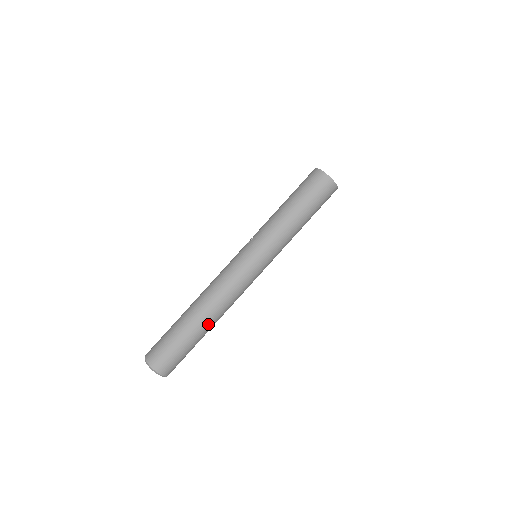
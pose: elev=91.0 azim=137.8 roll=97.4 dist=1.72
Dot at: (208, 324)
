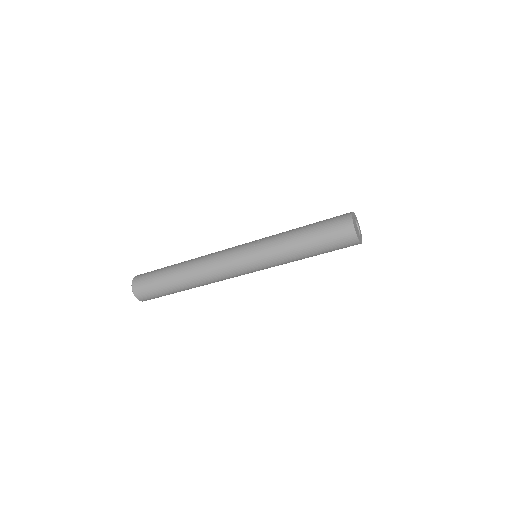
Dot at: (191, 288)
